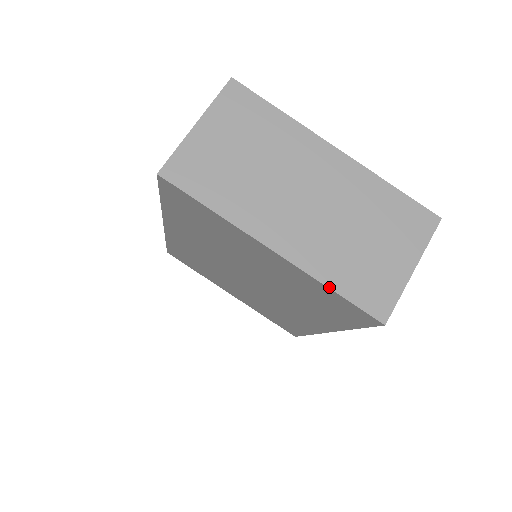
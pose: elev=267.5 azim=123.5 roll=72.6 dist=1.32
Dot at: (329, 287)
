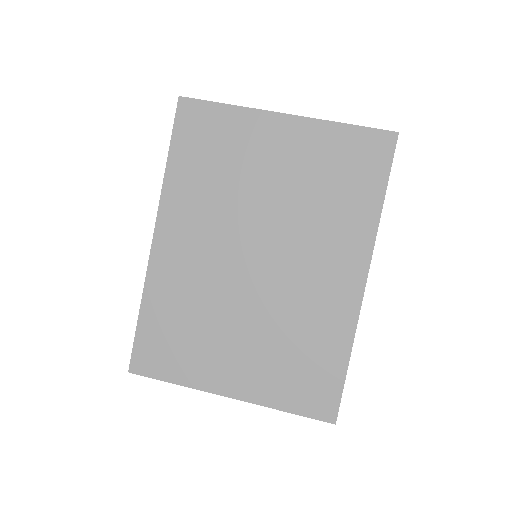
Dot at: (341, 123)
